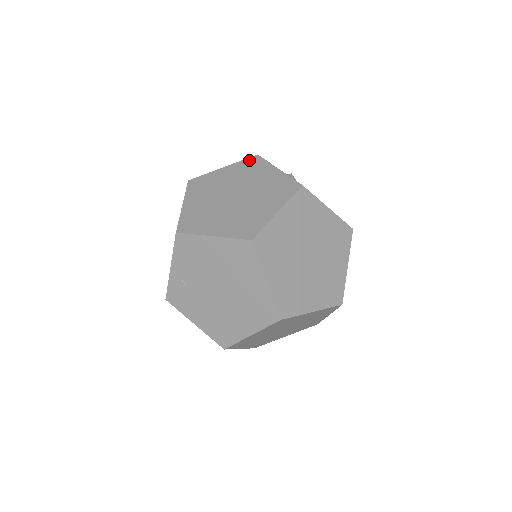
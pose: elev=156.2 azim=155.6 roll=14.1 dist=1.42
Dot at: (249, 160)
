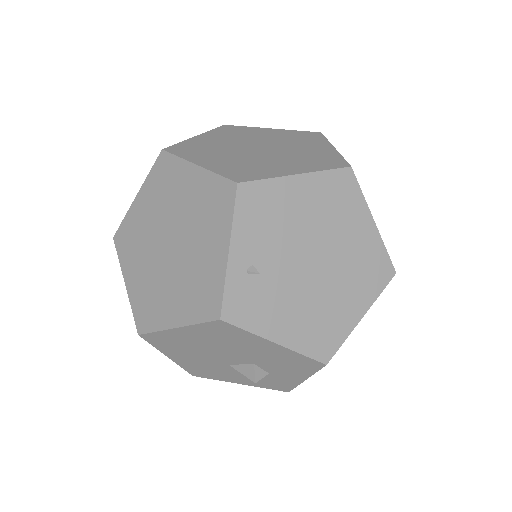
Dot at: (222, 128)
